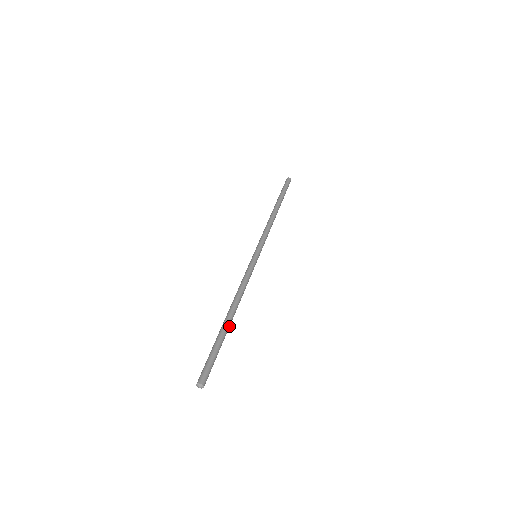
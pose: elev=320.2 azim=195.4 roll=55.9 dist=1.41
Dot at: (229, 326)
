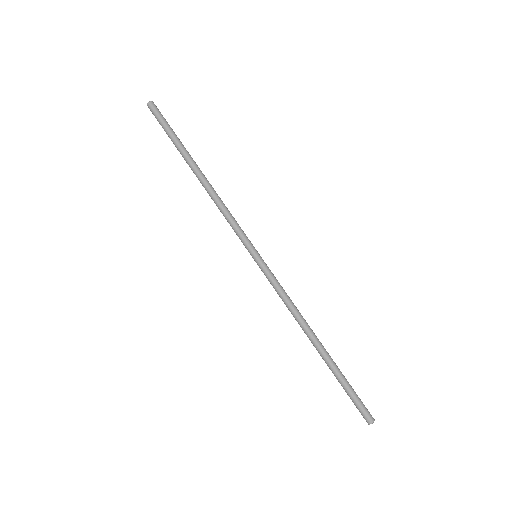
Dot at: (327, 354)
